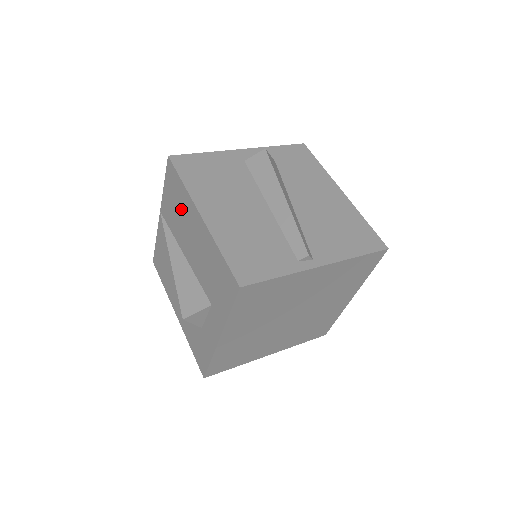
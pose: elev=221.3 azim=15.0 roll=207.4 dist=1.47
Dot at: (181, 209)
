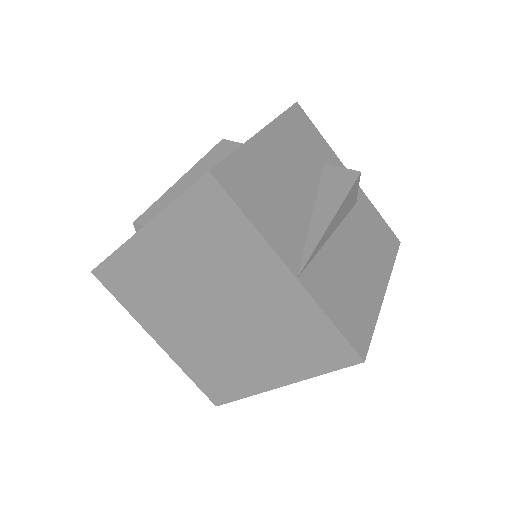
Dot at: occluded
